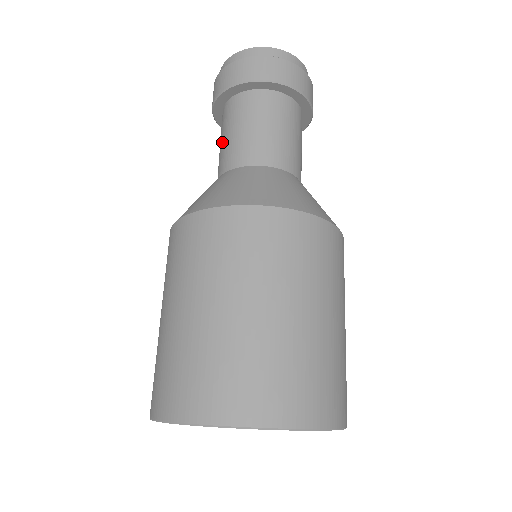
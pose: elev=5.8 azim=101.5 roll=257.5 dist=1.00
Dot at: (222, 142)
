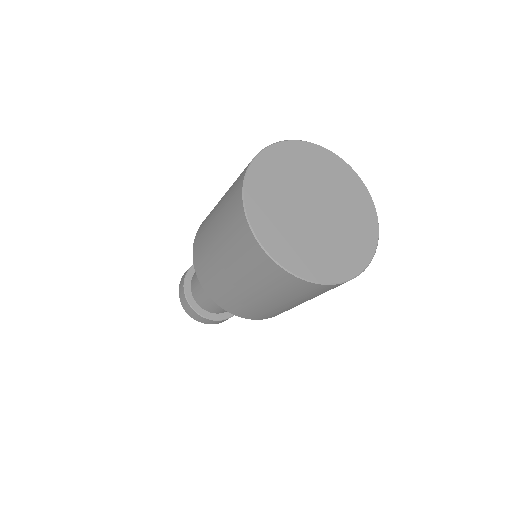
Dot at: occluded
